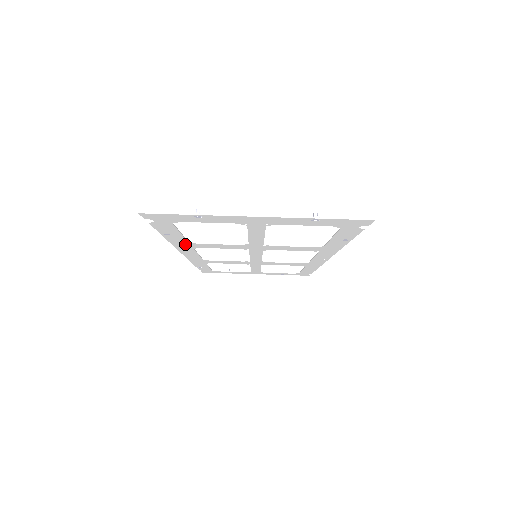
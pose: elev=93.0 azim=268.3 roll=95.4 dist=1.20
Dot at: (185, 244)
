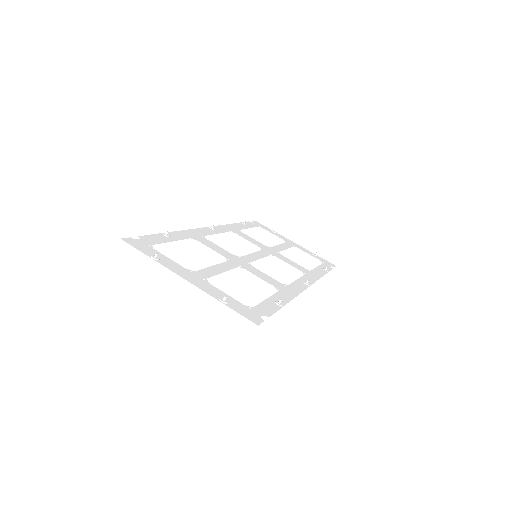
Dot at: (191, 235)
